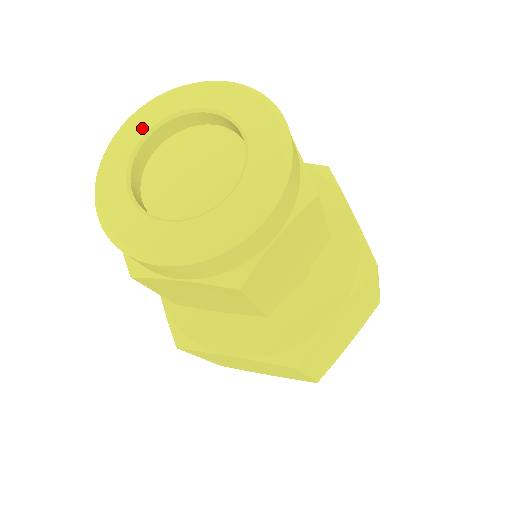
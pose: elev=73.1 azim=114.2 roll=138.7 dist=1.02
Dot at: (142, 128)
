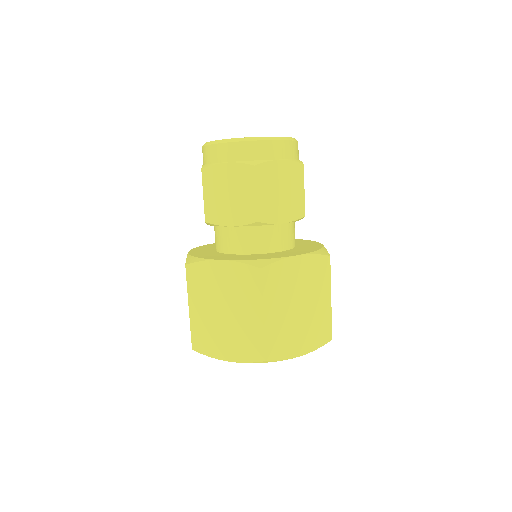
Dot at: occluded
